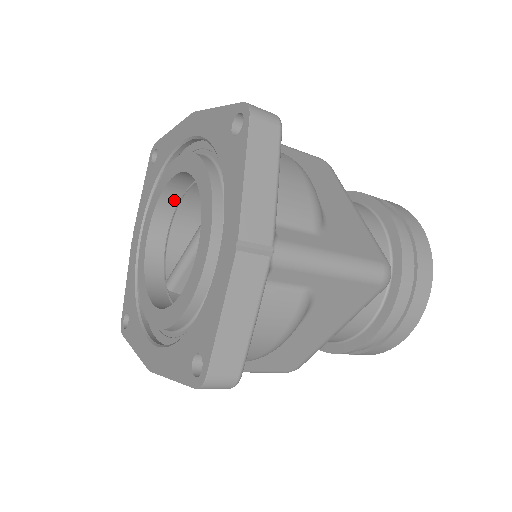
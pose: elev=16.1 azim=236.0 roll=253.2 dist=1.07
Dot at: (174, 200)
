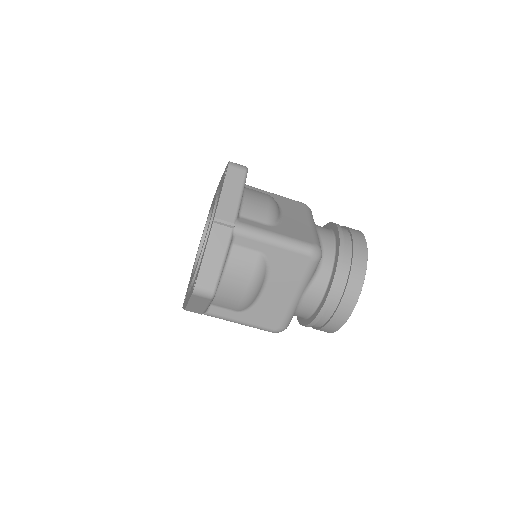
Dot at: occluded
